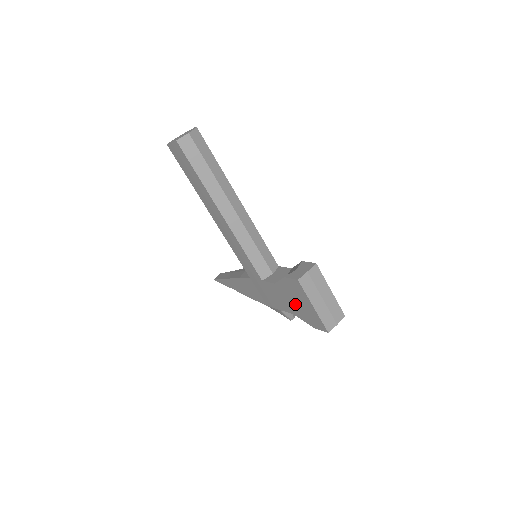
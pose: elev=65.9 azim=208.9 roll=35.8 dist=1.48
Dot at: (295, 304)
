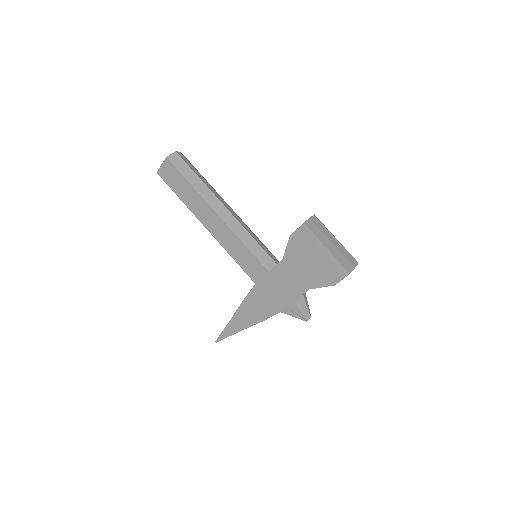
Dot at: (308, 268)
